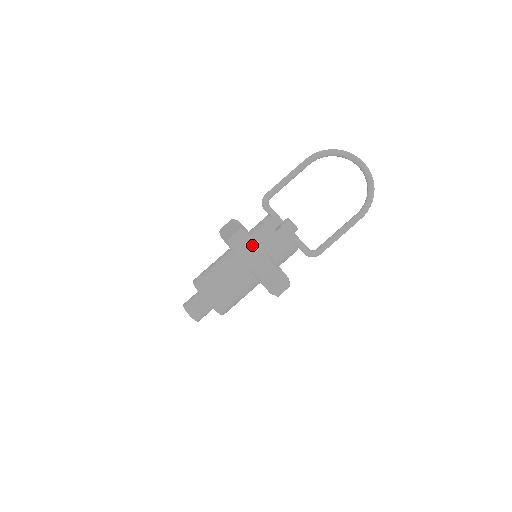
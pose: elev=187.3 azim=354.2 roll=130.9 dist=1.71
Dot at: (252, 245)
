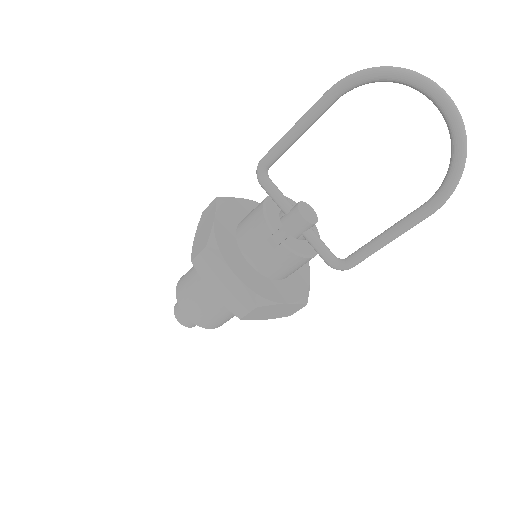
Dot at: (225, 274)
